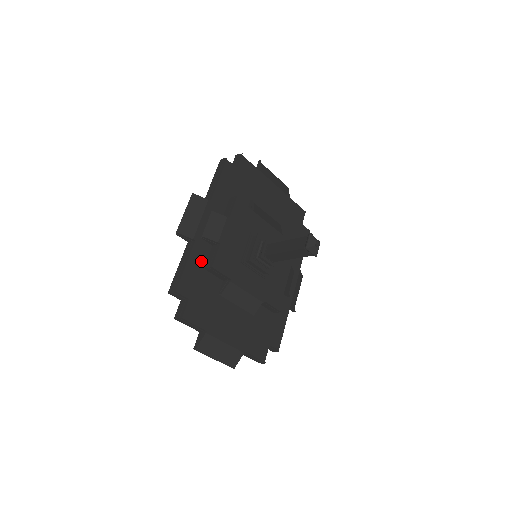
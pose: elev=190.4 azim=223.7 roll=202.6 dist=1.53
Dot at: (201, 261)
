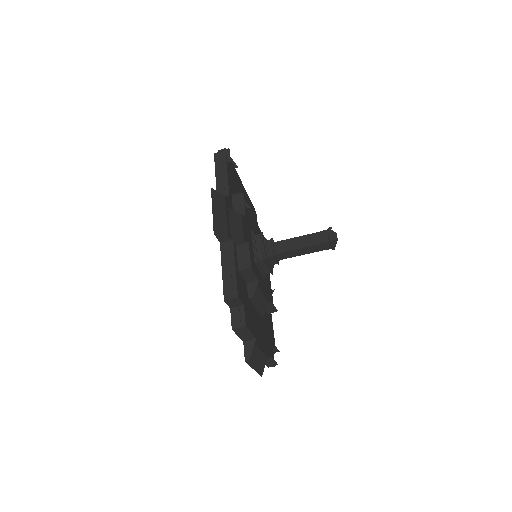
Dot at: (235, 263)
